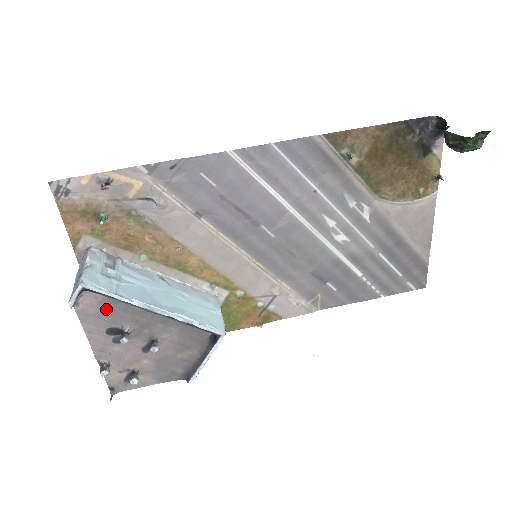
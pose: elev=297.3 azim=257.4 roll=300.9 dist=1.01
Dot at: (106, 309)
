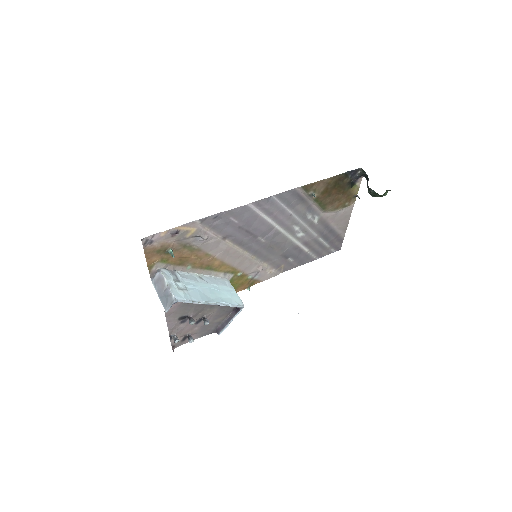
Dot at: (181, 308)
